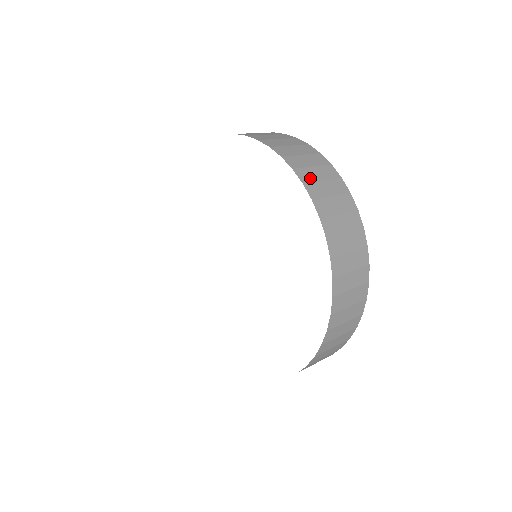
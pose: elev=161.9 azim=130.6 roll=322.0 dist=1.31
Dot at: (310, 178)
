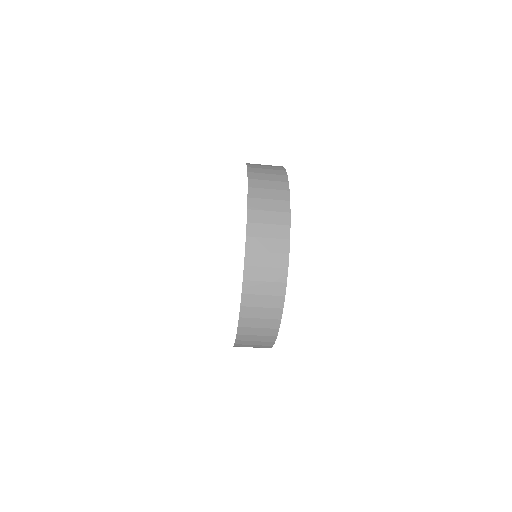
Dot at: occluded
